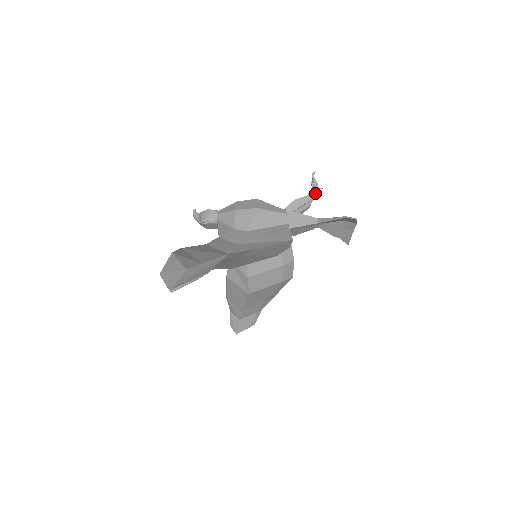
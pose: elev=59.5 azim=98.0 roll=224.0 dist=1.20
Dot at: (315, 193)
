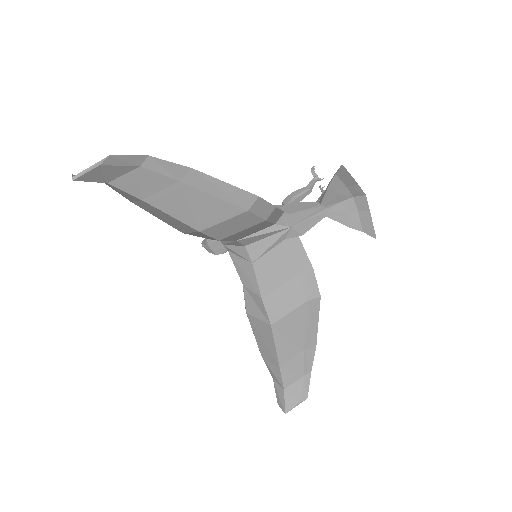
Dot at: (323, 193)
